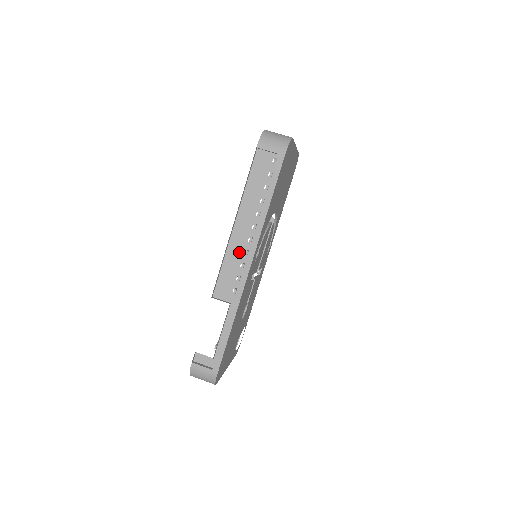
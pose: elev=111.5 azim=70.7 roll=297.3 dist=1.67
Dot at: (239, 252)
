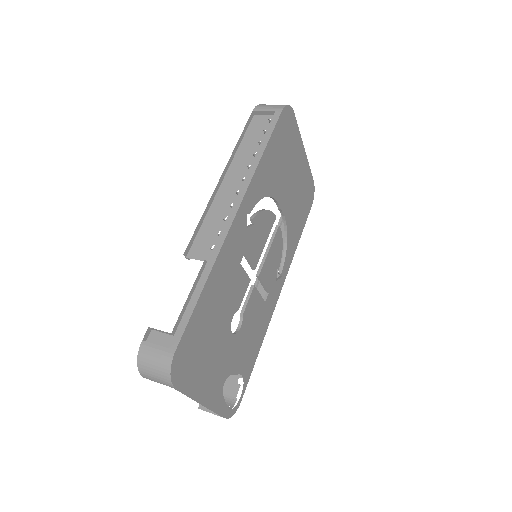
Dot at: (225, 206)
